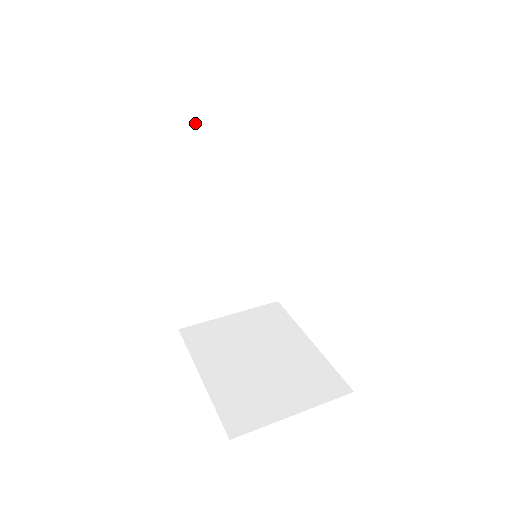
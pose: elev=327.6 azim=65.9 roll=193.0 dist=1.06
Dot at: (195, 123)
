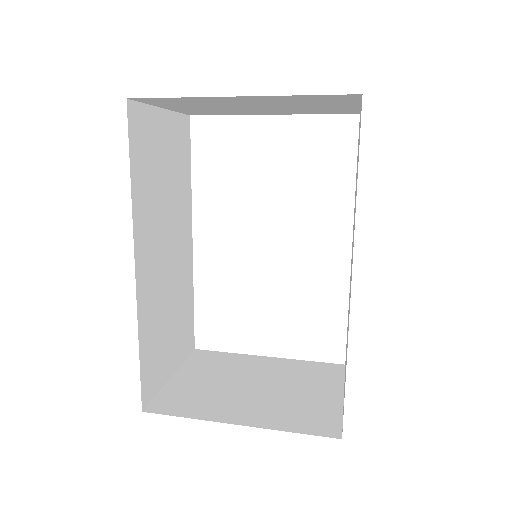
Dot at: (152, 129)
